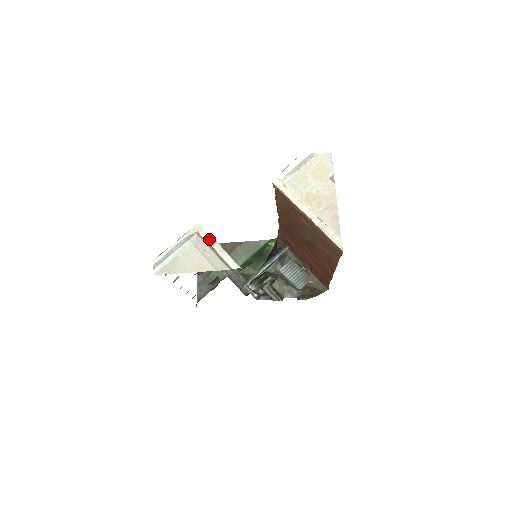
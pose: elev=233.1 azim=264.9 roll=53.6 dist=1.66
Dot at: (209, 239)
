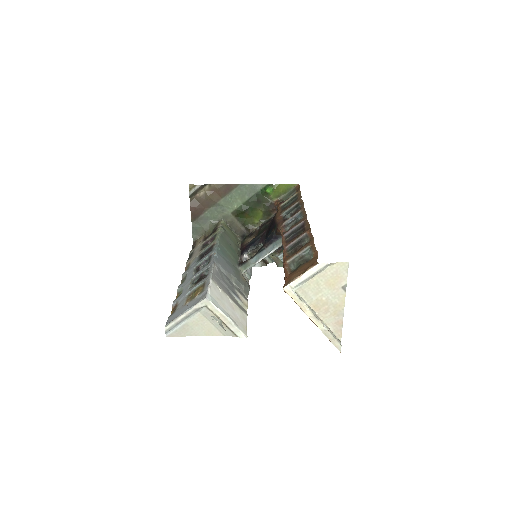
Dot at: (217, 313)
